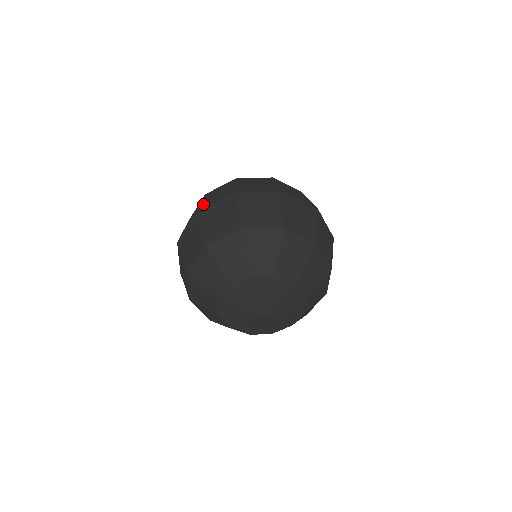
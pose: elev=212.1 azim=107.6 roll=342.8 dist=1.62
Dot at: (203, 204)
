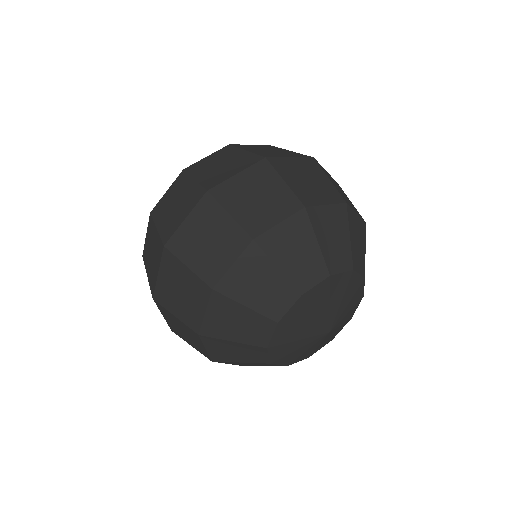
Dot at: (206, 180)
